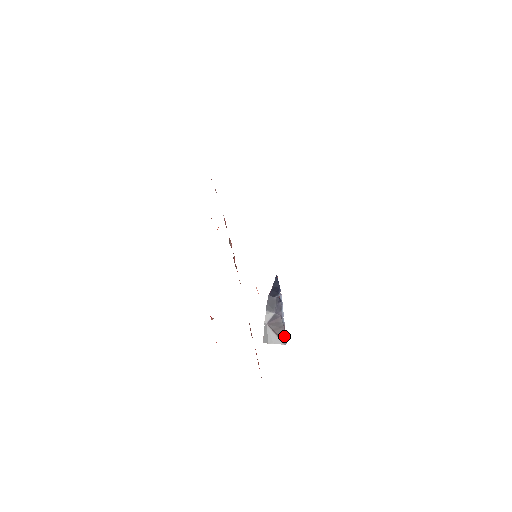
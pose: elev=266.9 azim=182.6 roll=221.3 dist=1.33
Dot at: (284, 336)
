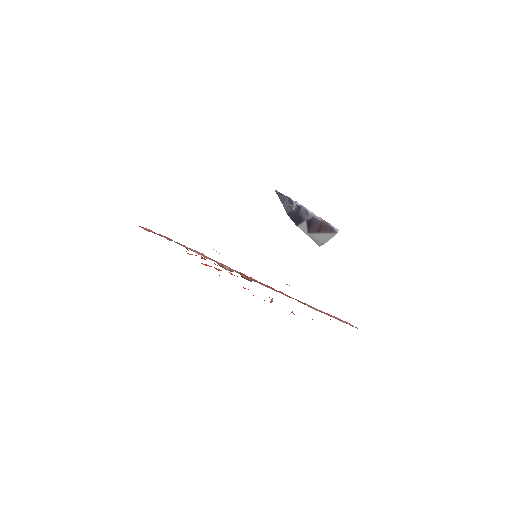
Dot at: (331, 228)
